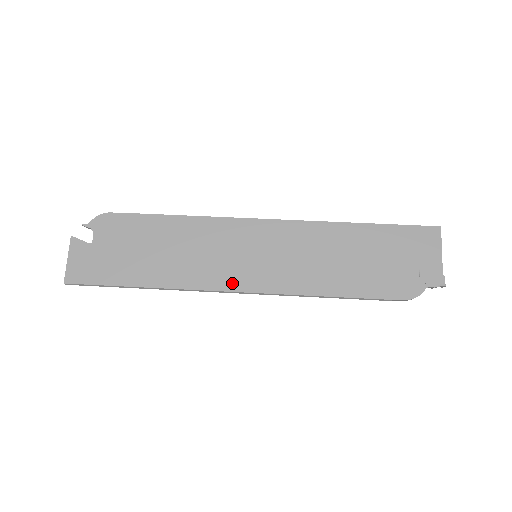
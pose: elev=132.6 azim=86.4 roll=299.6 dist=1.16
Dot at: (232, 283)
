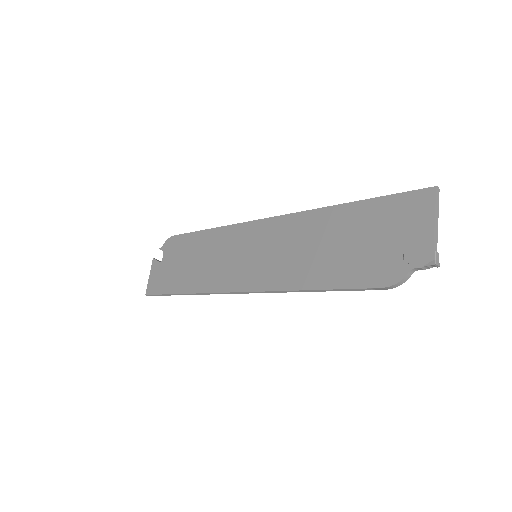
Dot at: (235, 284)
